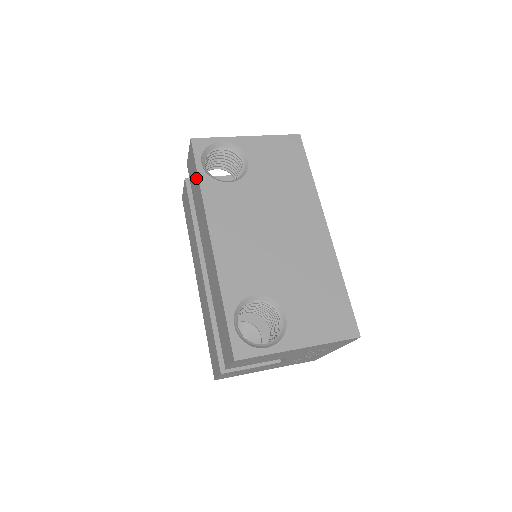
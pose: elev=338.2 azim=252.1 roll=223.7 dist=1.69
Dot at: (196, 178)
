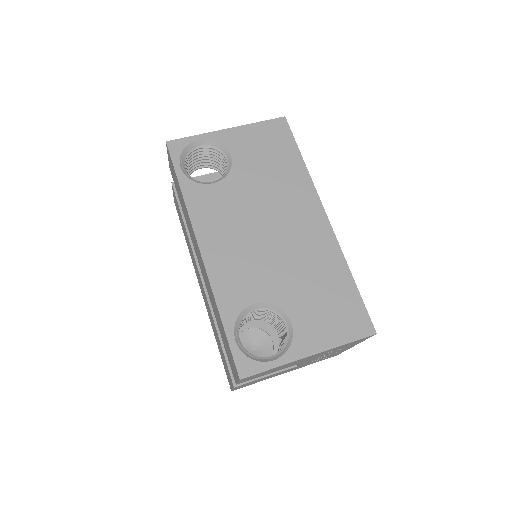
Dot at: occluded
